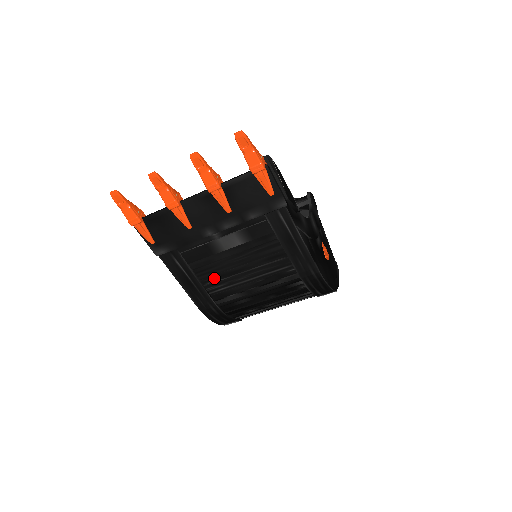
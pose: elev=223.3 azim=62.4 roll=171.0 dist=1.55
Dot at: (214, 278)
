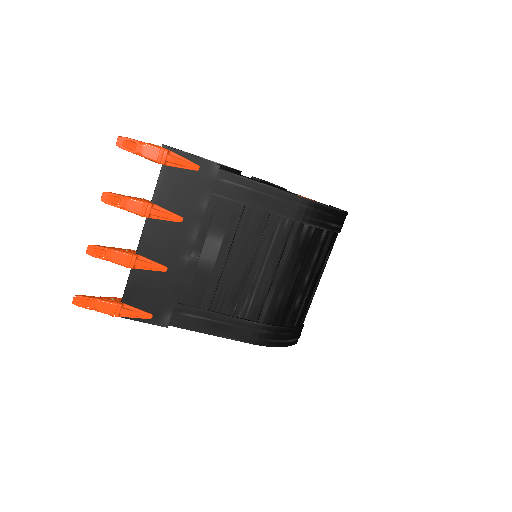
Dot at: (234, 300)
